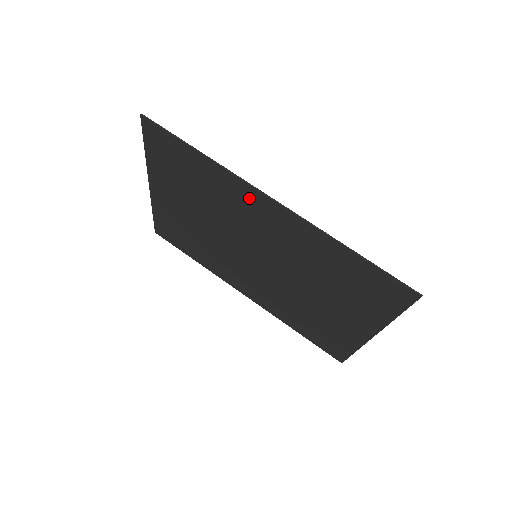
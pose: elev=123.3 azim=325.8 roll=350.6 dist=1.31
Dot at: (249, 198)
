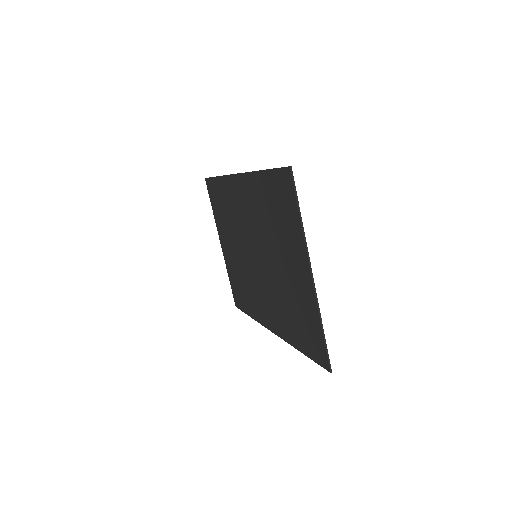
Dot at: (234, 188)
